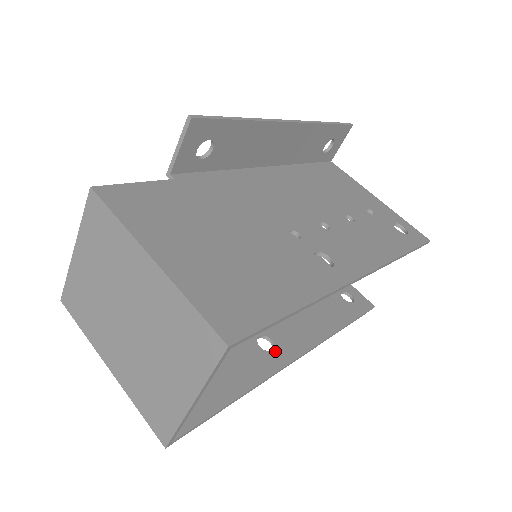
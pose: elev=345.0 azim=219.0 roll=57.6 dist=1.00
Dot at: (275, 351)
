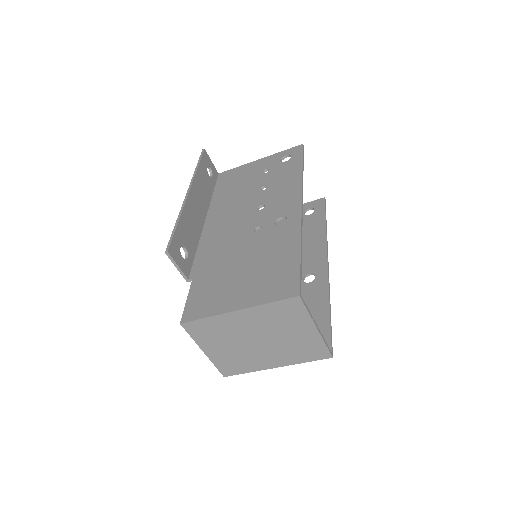
Dot at: (316, 275)
